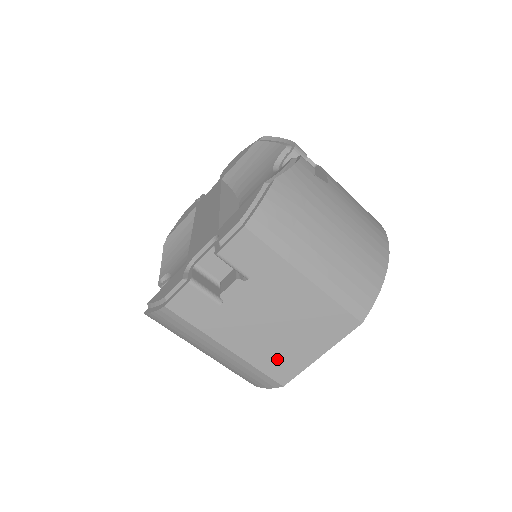
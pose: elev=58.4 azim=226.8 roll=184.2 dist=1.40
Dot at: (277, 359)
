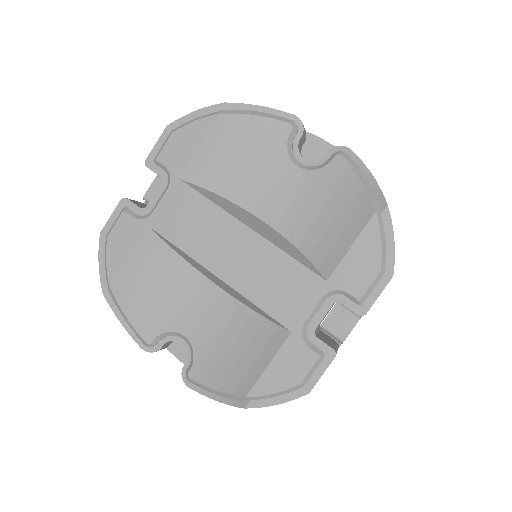
Dot at: occluded
